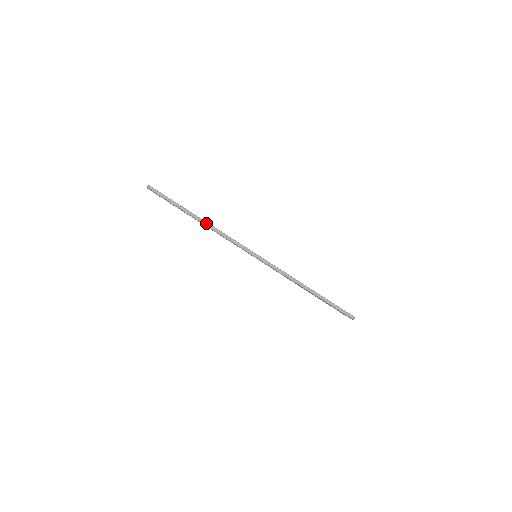
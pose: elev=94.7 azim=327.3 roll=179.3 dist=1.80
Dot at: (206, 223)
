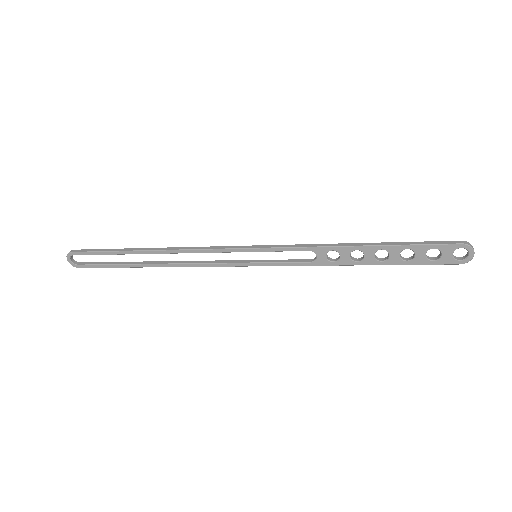
Dot at: (162, 248)
